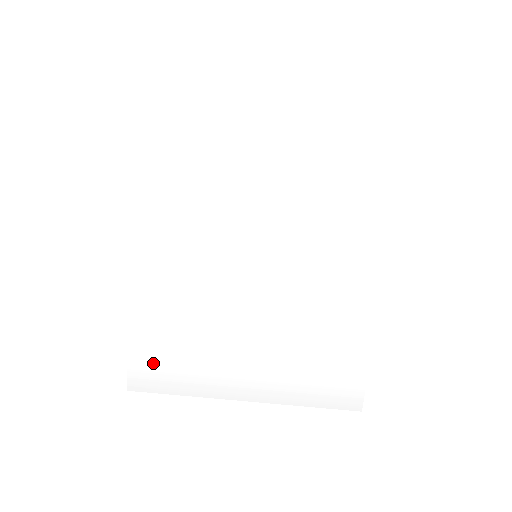
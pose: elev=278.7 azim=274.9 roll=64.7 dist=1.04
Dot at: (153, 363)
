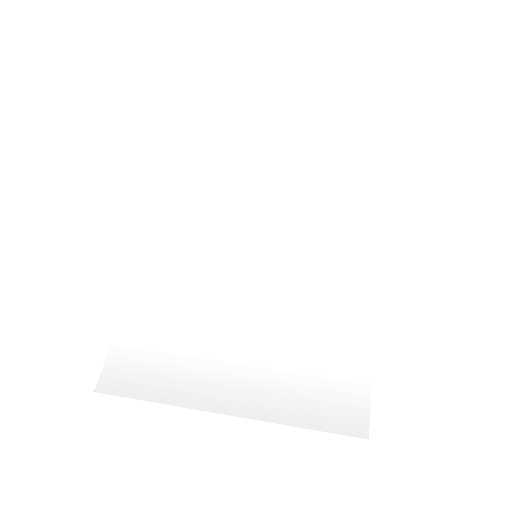
Dot at: (133, 359)
